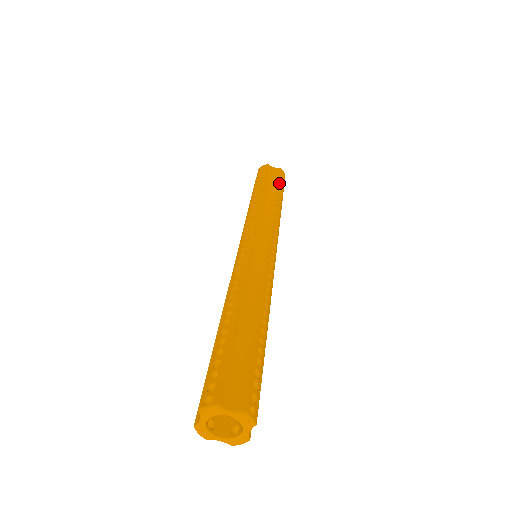
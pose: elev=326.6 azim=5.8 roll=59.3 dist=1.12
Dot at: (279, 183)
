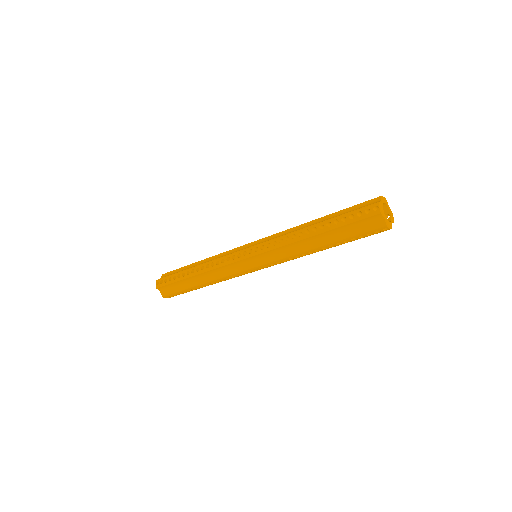
Dot at: occluded
